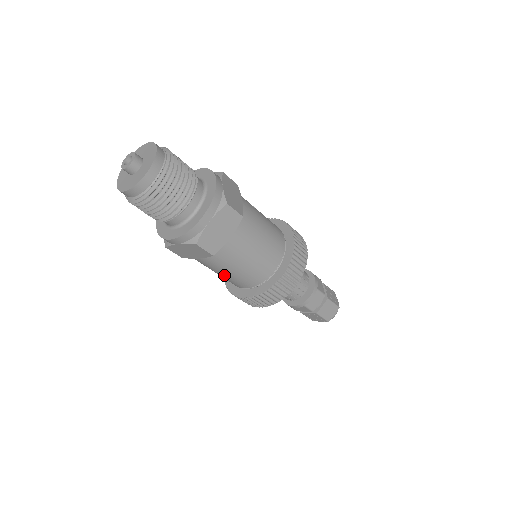
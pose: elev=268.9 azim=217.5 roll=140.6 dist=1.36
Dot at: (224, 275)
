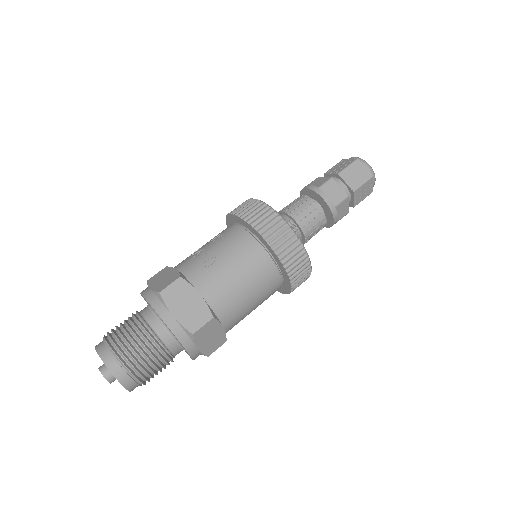
Dot at: occluded
